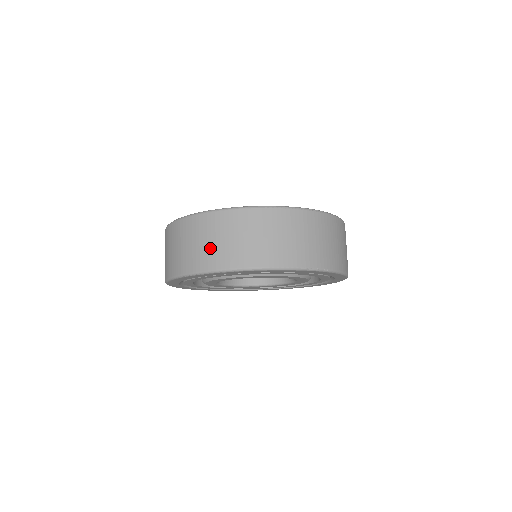
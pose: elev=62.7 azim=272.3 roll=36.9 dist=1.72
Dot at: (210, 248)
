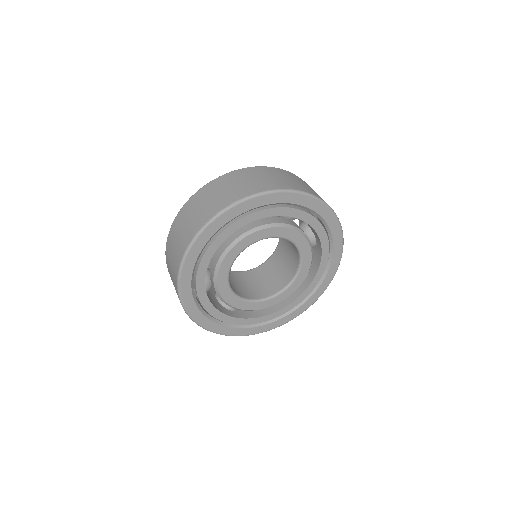
Dot at: (172, 267)
